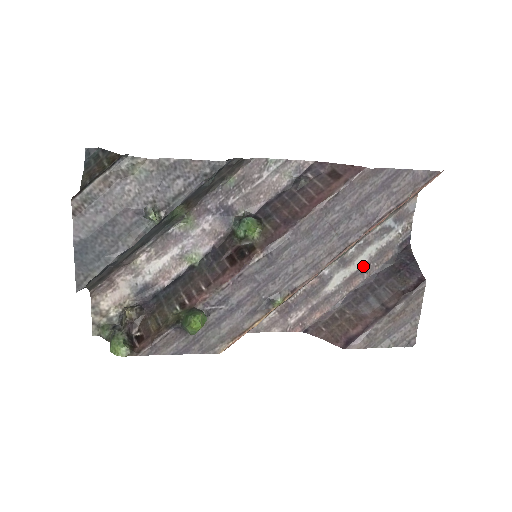
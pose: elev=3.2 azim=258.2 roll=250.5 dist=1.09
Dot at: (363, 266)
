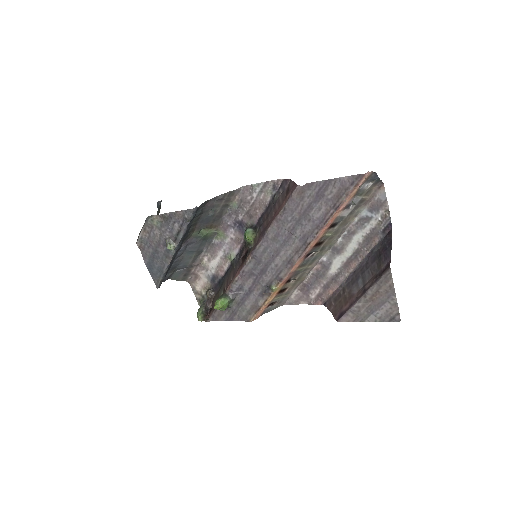
Dot at: (355, 251)
